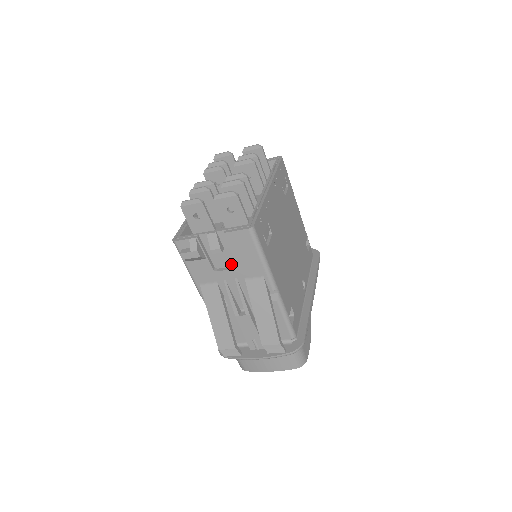
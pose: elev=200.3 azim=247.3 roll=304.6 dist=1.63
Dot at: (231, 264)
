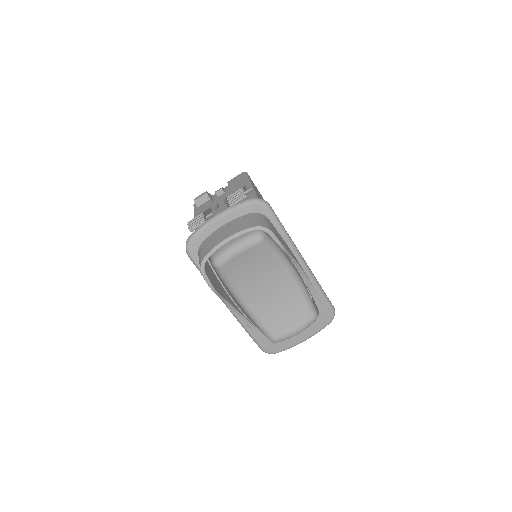
Dot at: occluded
